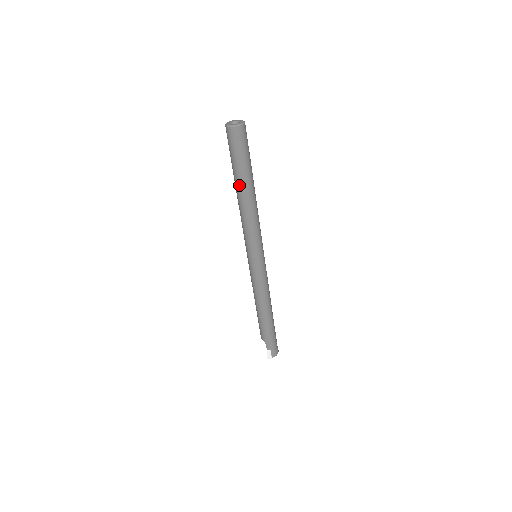
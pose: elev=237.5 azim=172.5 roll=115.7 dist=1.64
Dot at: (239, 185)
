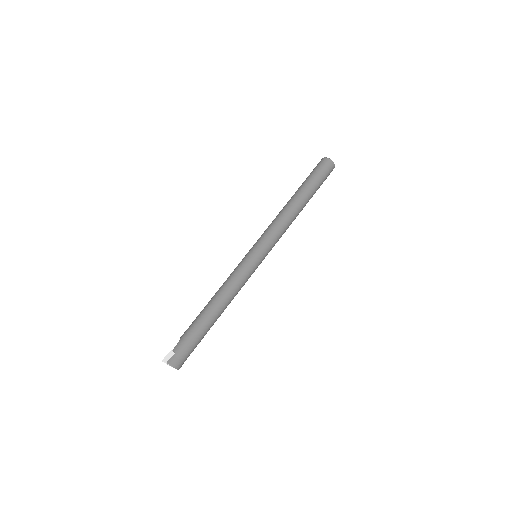
Dot at: (296, 192)
